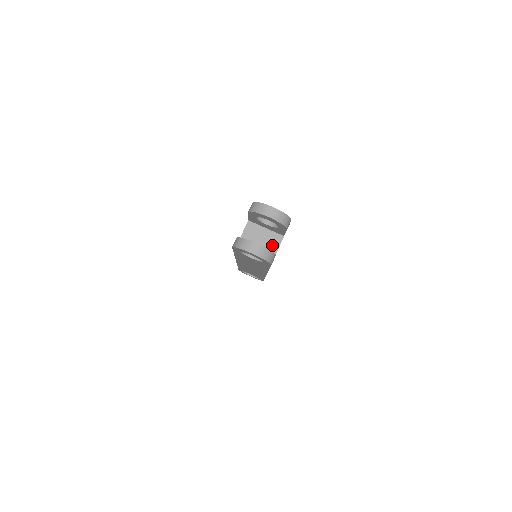
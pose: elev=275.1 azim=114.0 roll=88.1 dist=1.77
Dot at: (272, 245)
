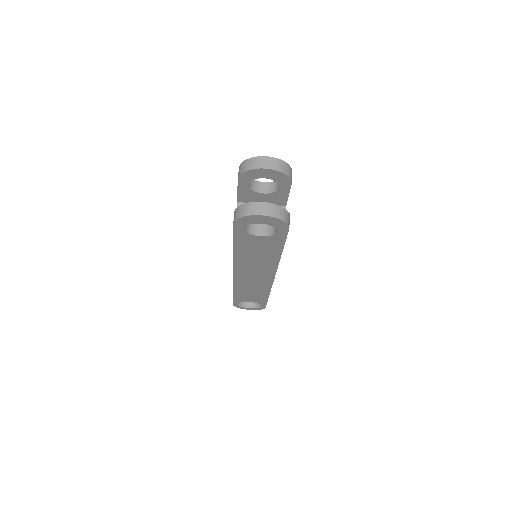
Dot at: occluded
